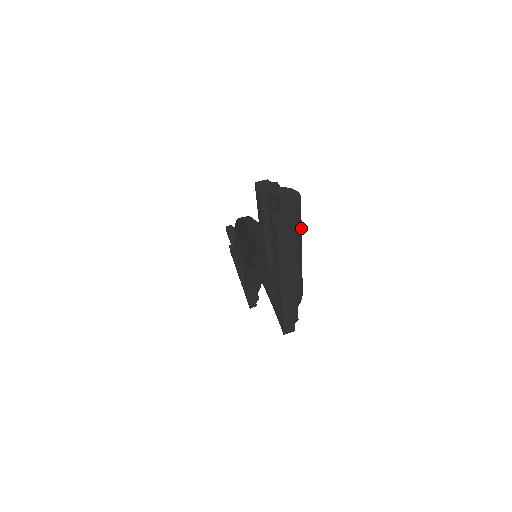
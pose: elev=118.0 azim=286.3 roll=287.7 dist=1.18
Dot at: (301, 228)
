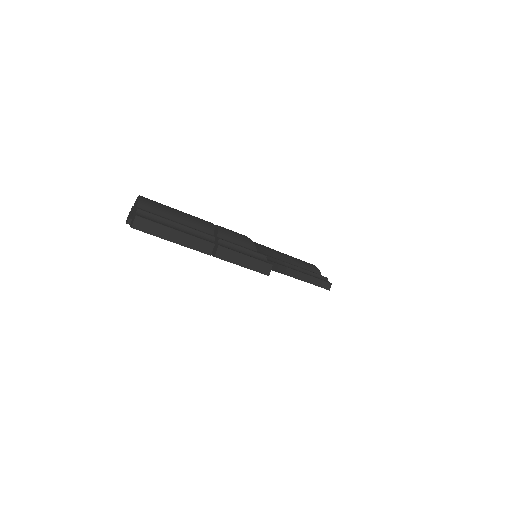
Dot at: (170, 209)
